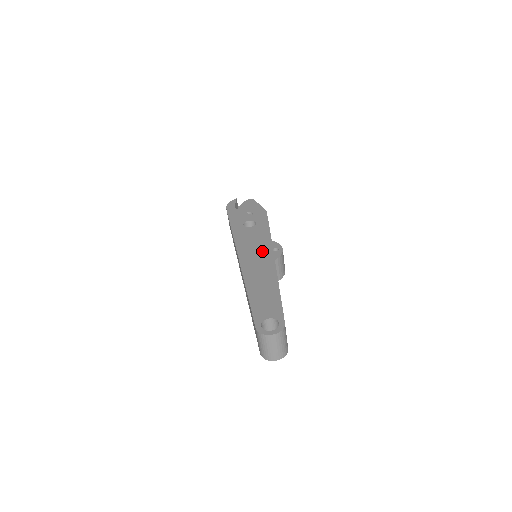
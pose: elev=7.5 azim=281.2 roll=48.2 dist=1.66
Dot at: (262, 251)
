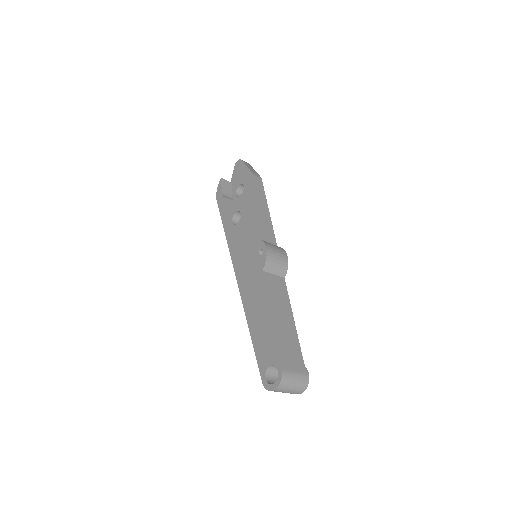
Dot at: (251, 260)
